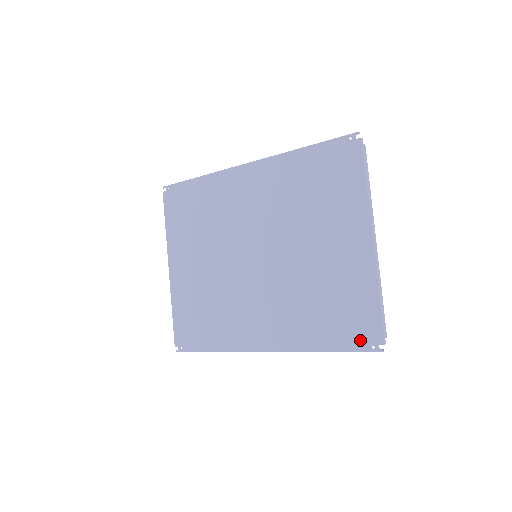
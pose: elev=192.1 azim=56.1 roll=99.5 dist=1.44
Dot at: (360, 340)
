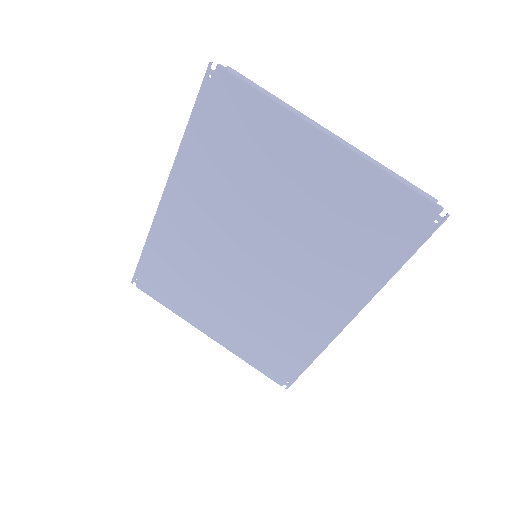
Dot at: (417, 229)
